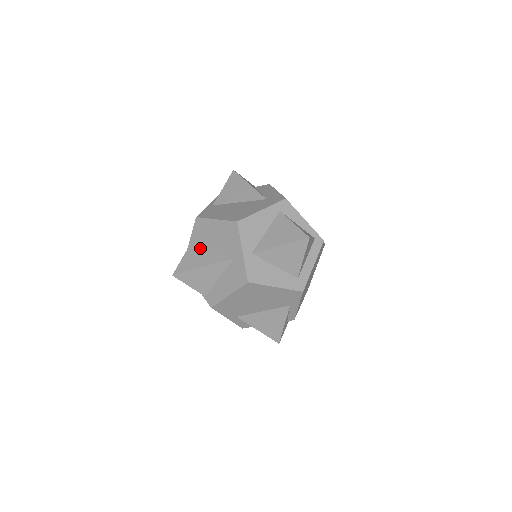
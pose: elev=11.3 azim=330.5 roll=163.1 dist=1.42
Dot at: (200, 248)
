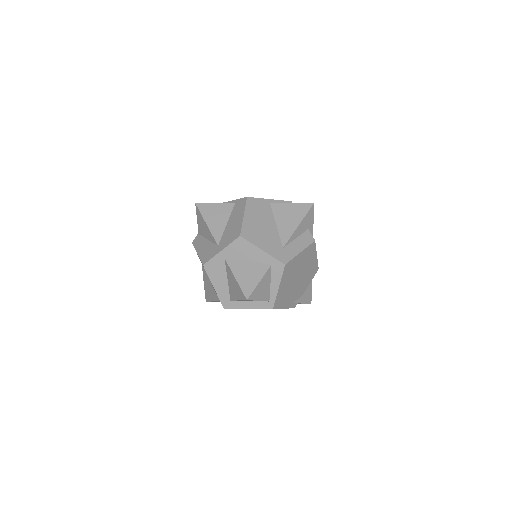
Dot at: (224, 213)
